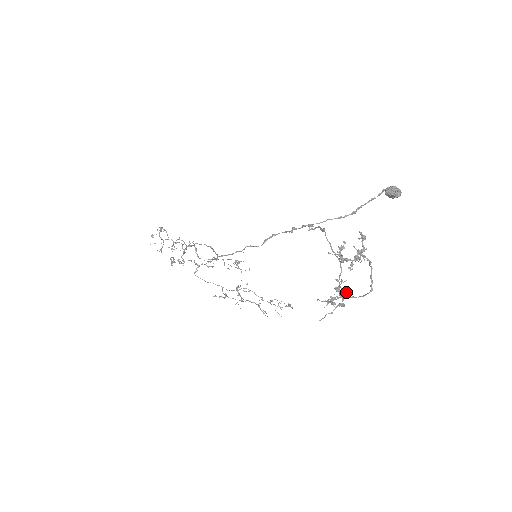
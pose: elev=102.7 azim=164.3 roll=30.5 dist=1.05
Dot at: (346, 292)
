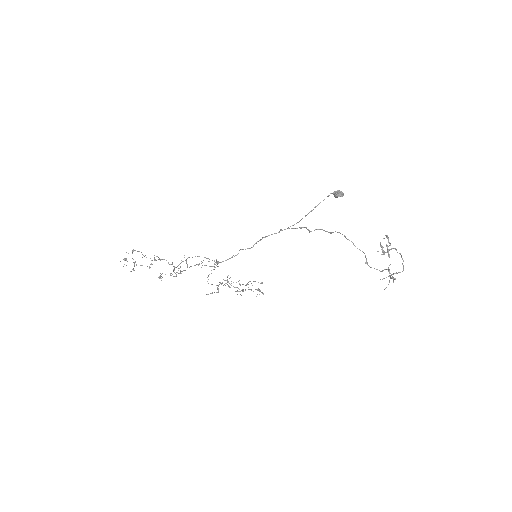
Dot at: (377, 269)
